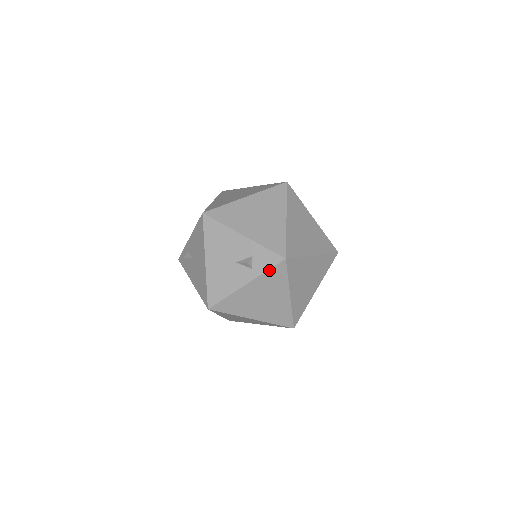
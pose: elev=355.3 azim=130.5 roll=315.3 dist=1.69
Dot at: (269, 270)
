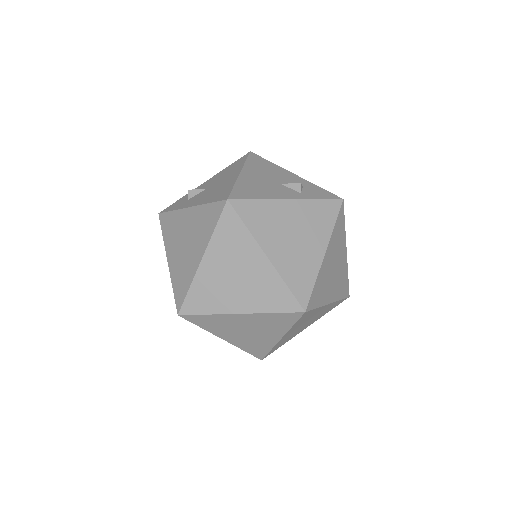
Dot at: (321, 200)
